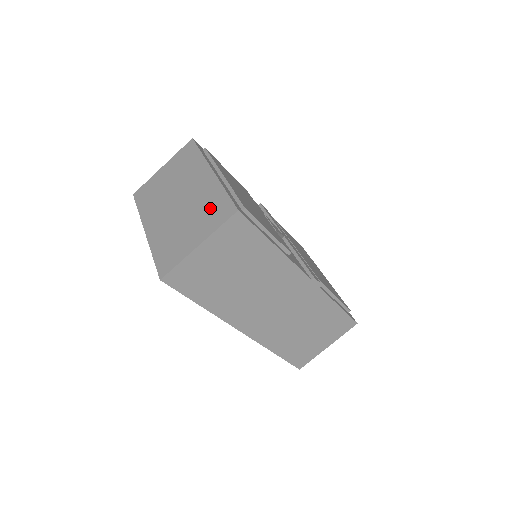
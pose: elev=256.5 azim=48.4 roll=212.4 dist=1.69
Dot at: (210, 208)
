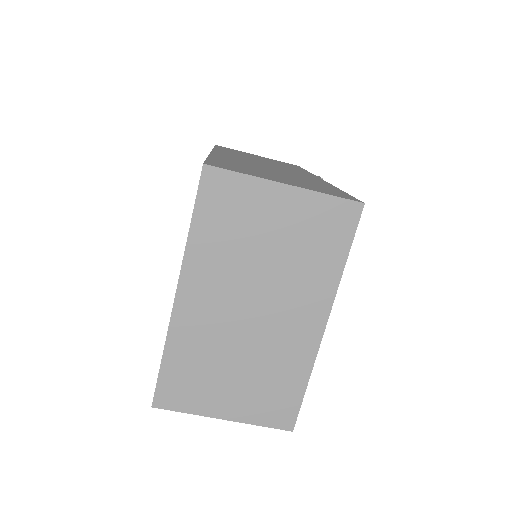
Dot at: (274, 387)
